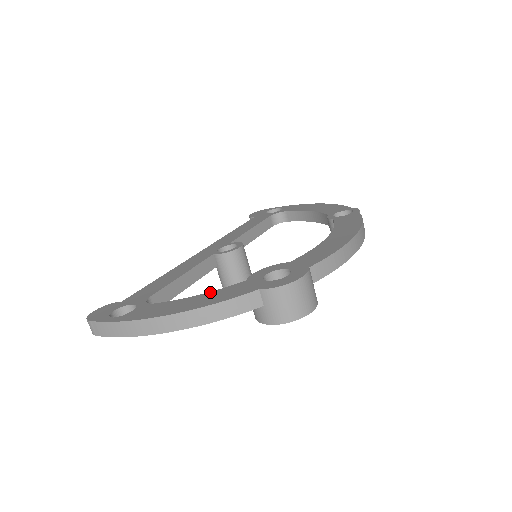
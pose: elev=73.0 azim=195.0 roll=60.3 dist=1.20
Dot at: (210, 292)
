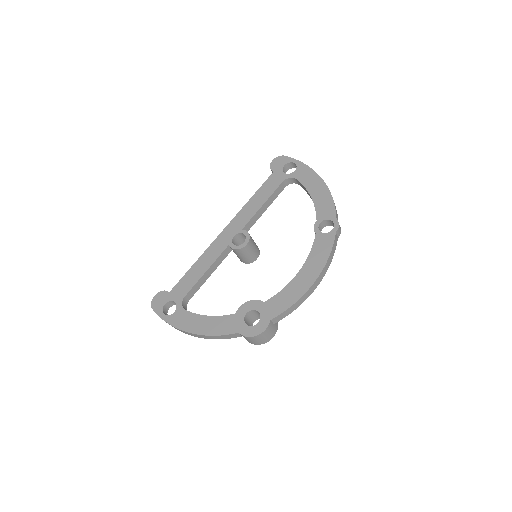
Dot at: (215, 317)
